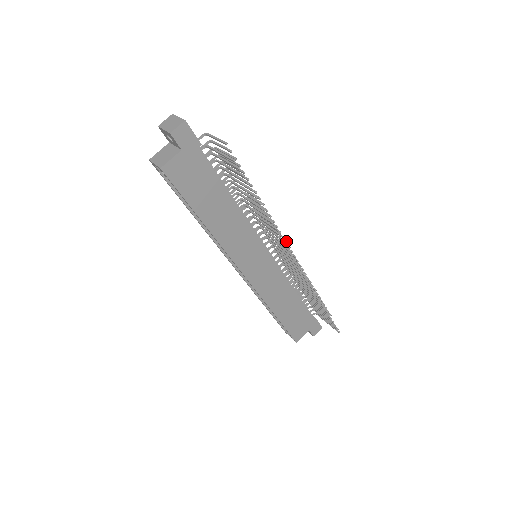
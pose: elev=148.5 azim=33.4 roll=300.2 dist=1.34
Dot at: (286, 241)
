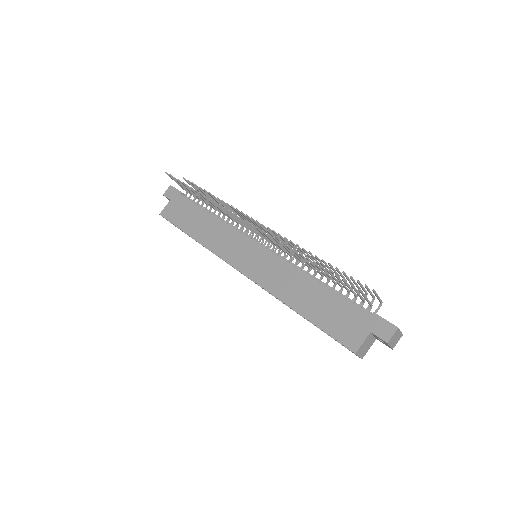
Dot at: (257, 221)
